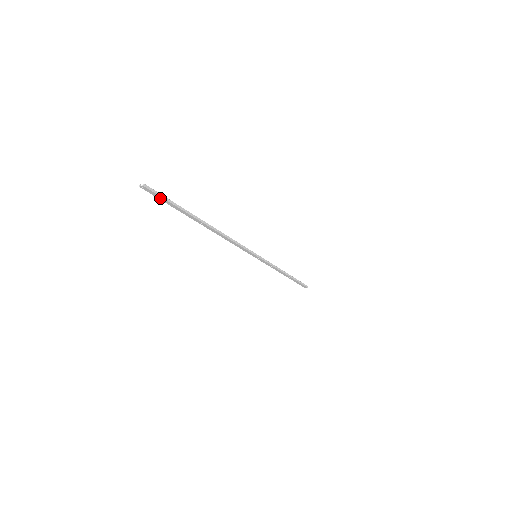
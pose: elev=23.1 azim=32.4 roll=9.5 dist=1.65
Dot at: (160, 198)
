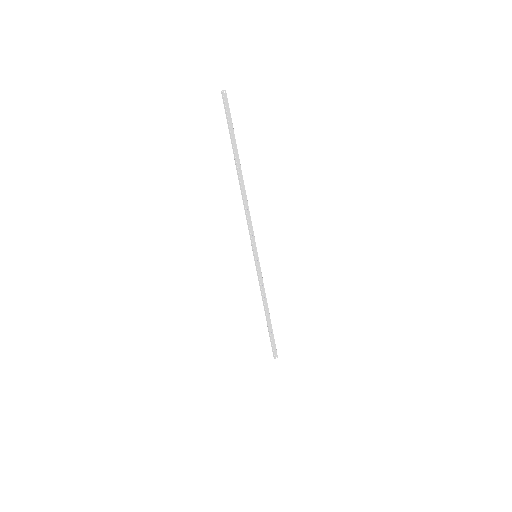
Dot at: (228, 114)
